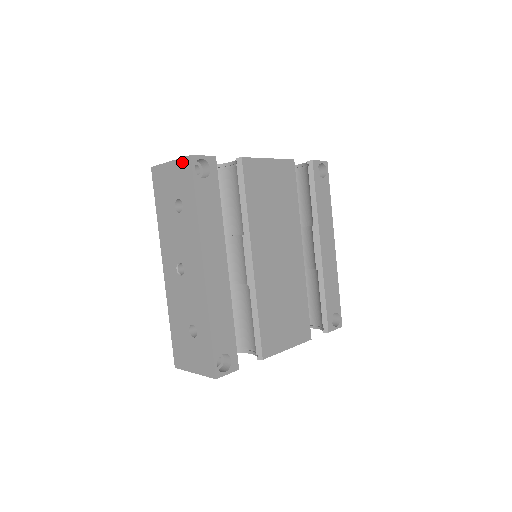
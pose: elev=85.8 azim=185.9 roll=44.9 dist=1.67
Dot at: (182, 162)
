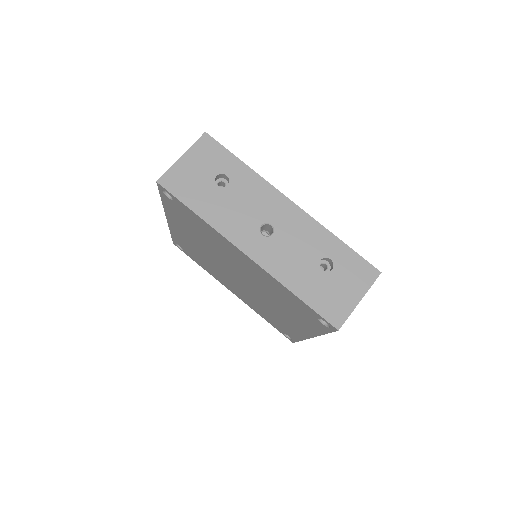
Dot at: (199, 144)
